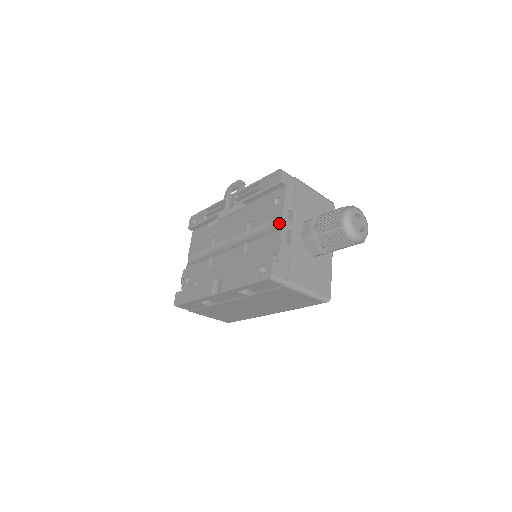
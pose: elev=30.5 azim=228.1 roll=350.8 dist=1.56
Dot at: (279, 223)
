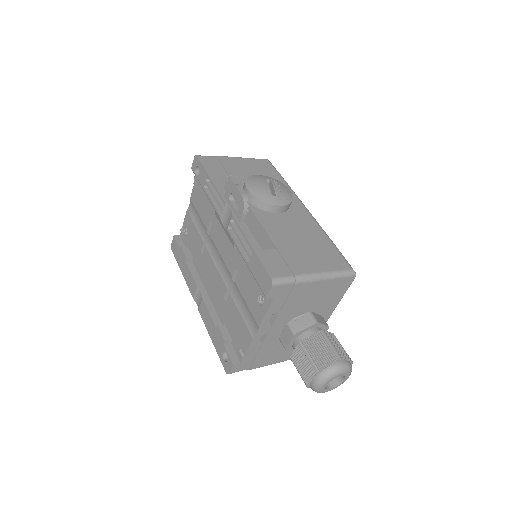
Dot at: (254, 326)
